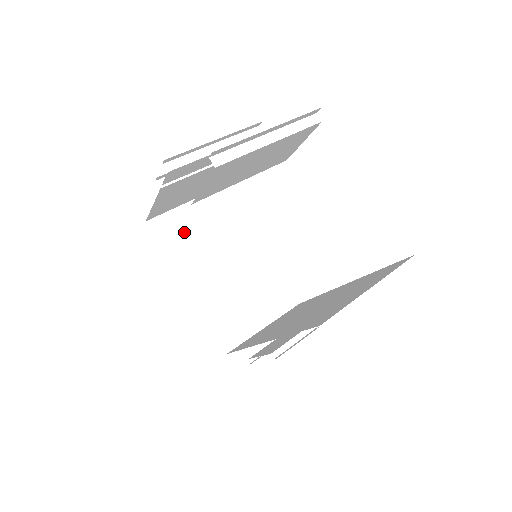
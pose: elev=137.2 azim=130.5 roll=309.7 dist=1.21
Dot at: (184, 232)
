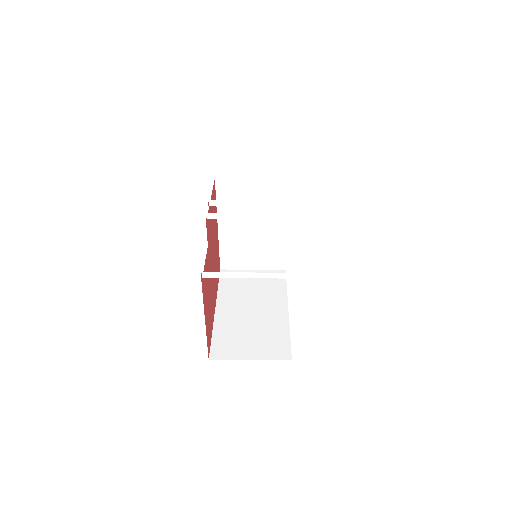
Dot at: (237, 196)
